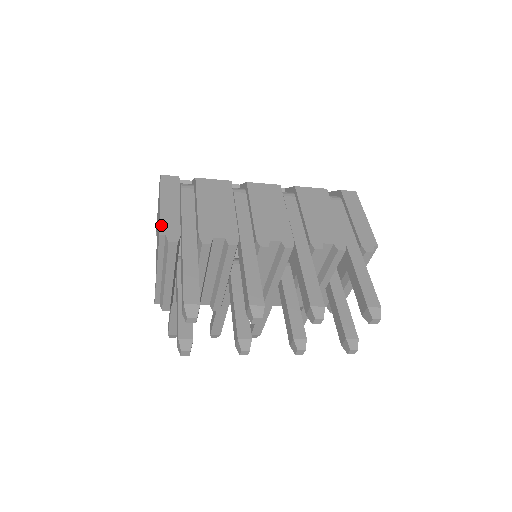
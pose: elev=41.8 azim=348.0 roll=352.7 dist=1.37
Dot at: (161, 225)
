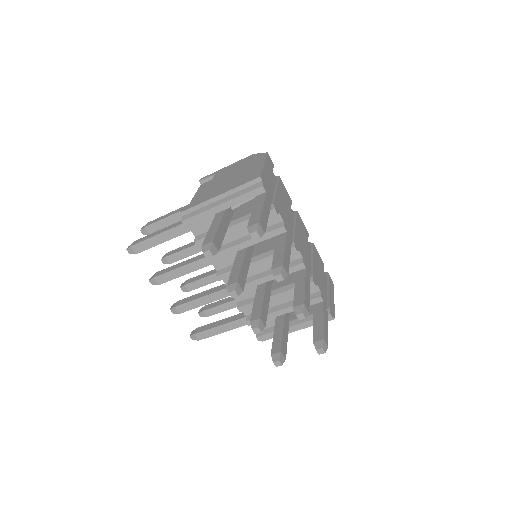
Dot at: (262, 174)
